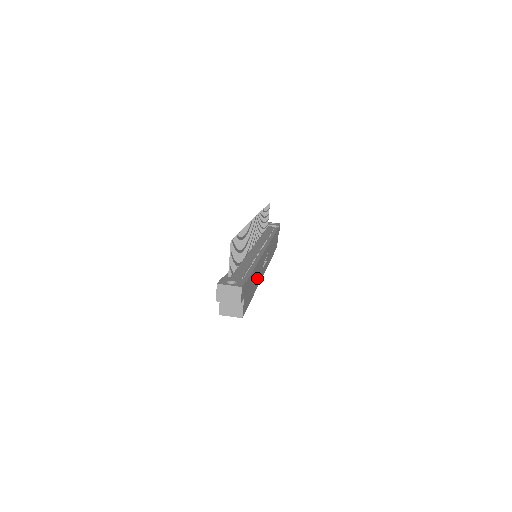
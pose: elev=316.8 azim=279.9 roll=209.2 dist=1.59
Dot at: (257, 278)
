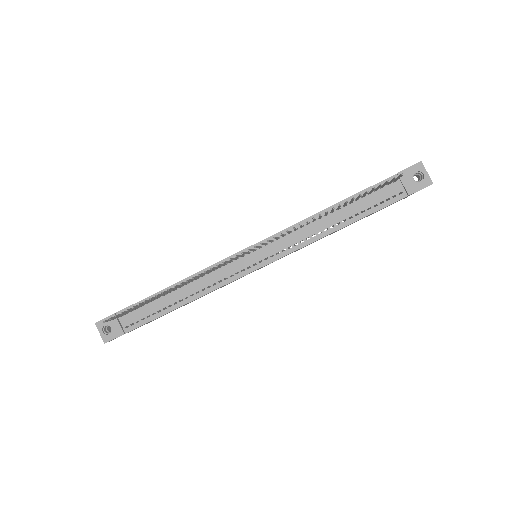
Dot at: (204, 295)
